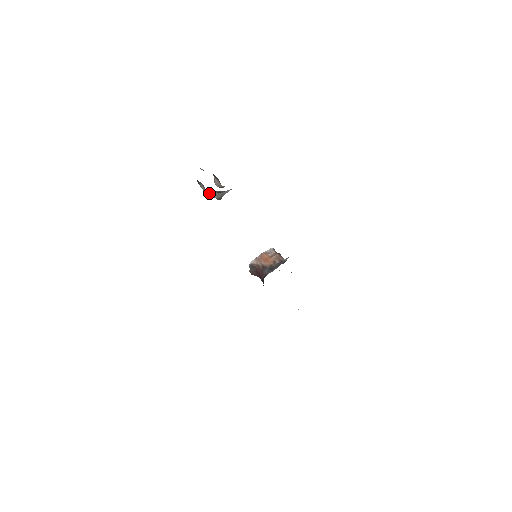
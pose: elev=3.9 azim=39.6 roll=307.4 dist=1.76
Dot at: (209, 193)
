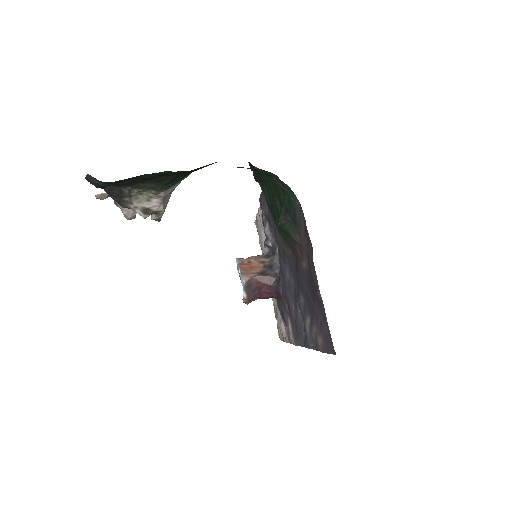
Dot at: (154, 206)
